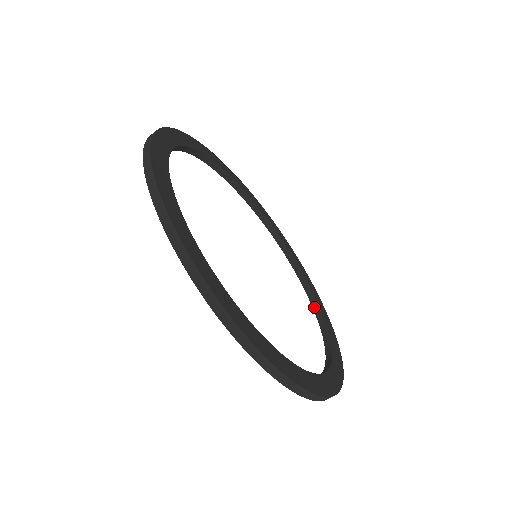
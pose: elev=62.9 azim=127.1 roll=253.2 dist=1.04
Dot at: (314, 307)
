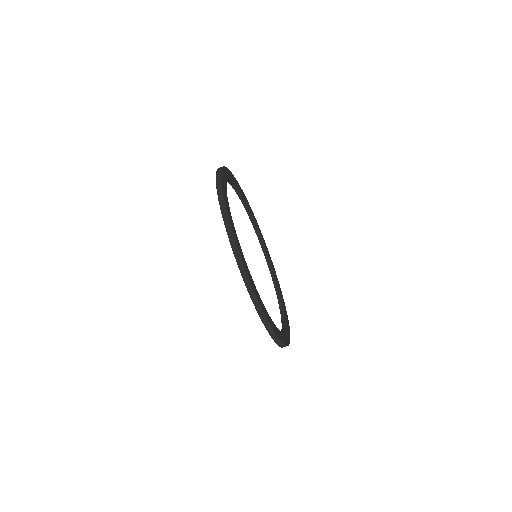
Dot at: (260, 242)
